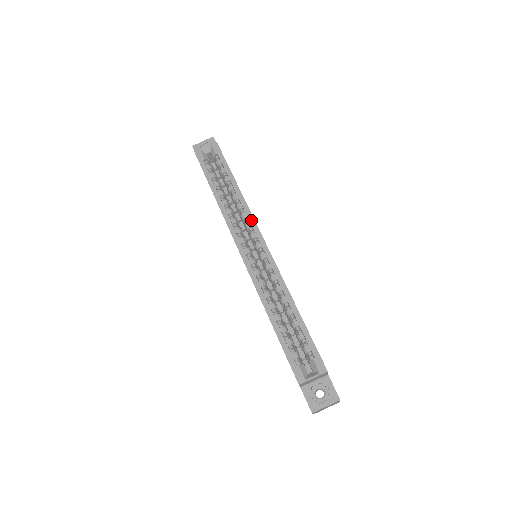
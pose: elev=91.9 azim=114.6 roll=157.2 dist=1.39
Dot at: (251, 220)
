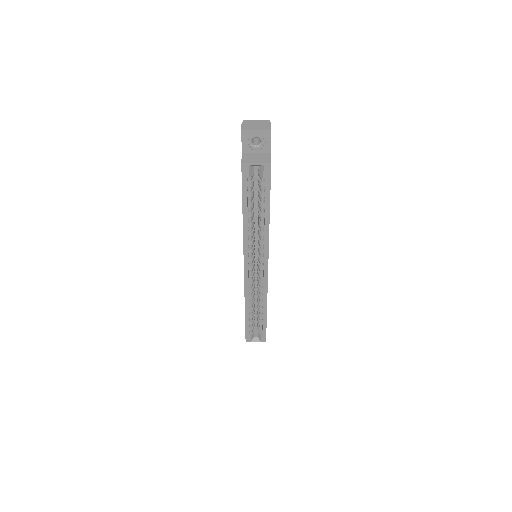
Dot at: (266, 251)
